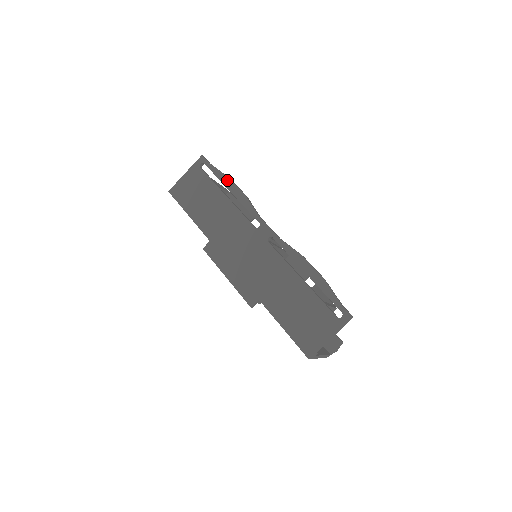
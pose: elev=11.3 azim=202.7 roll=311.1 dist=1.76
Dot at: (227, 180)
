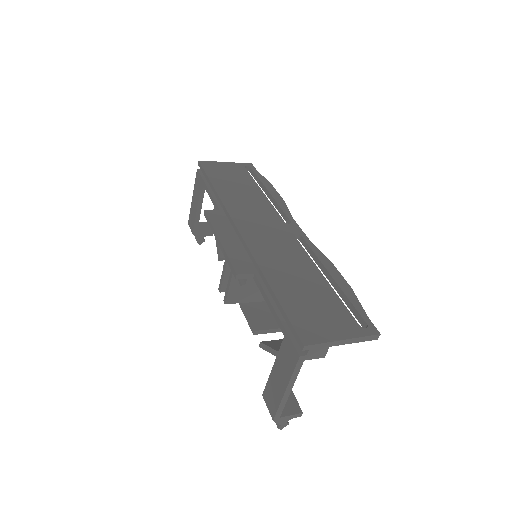
Dot at: (270, 185)
